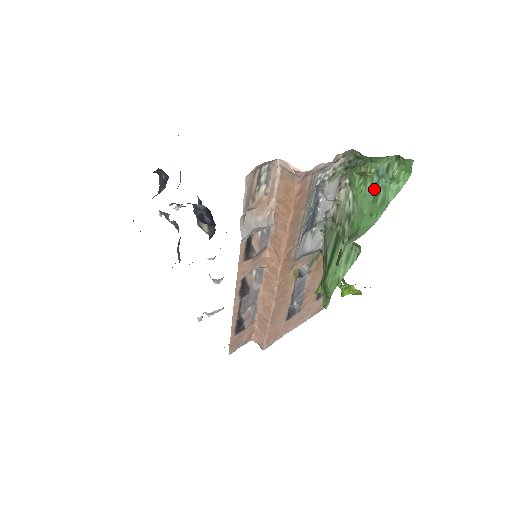
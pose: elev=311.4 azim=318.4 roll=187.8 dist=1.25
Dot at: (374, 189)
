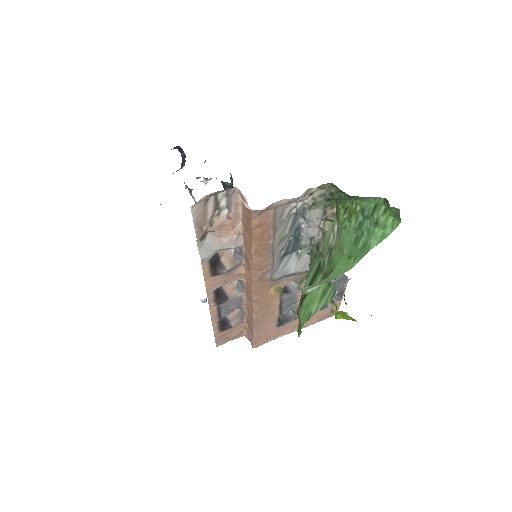
Dot at: (358, 229)
